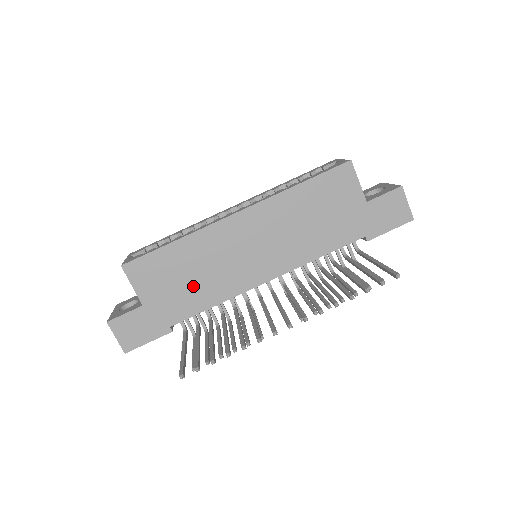
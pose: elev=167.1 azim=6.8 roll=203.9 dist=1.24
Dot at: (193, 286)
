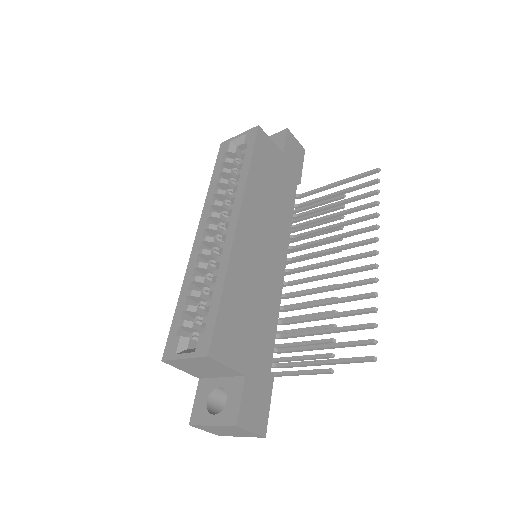
Dot at: (258, 317)
